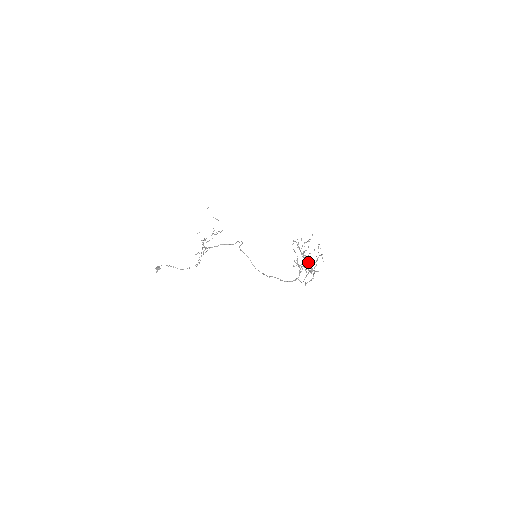
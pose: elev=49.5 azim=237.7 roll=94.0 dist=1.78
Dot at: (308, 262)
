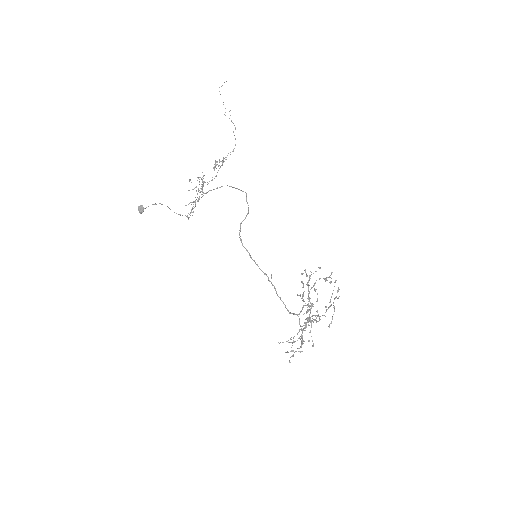
Dot at: (305, 327)
